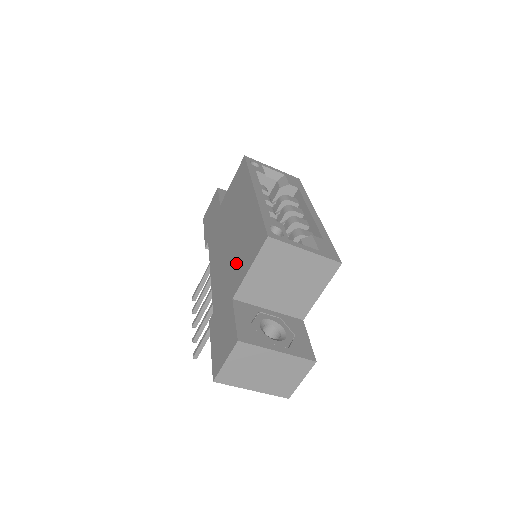
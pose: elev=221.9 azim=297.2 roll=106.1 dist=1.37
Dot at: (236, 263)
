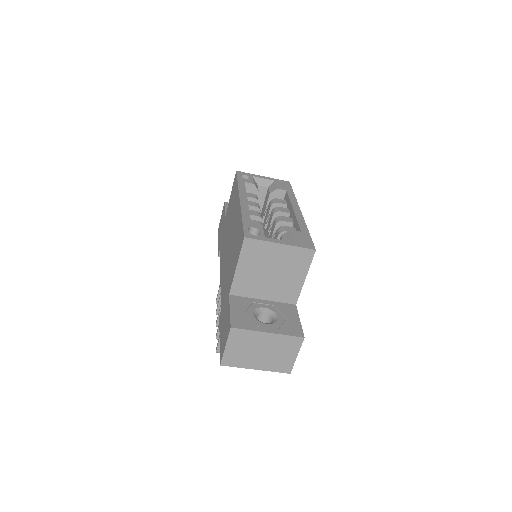
Dot at: (231, 264)
